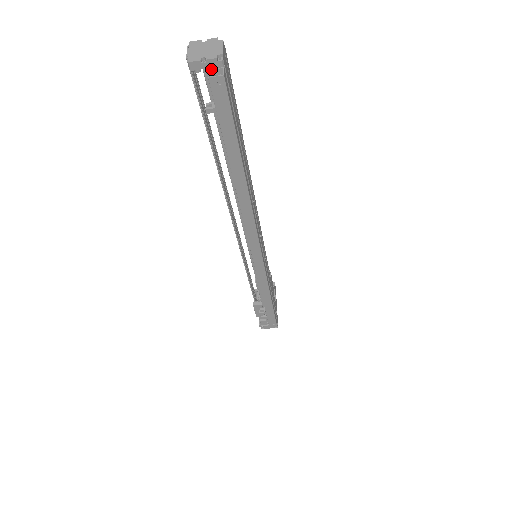
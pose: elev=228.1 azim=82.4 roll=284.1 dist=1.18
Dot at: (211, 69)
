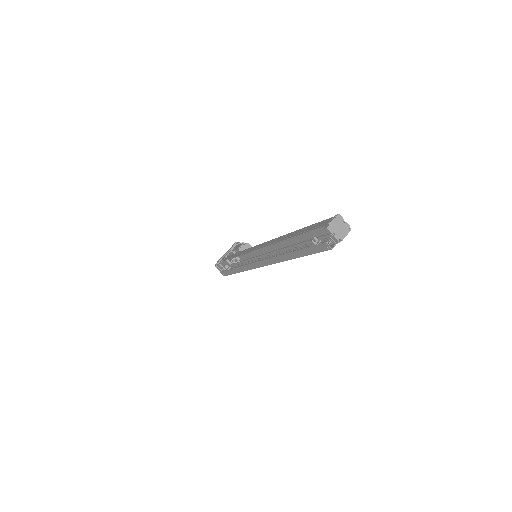
Dot at: (332, 239)
